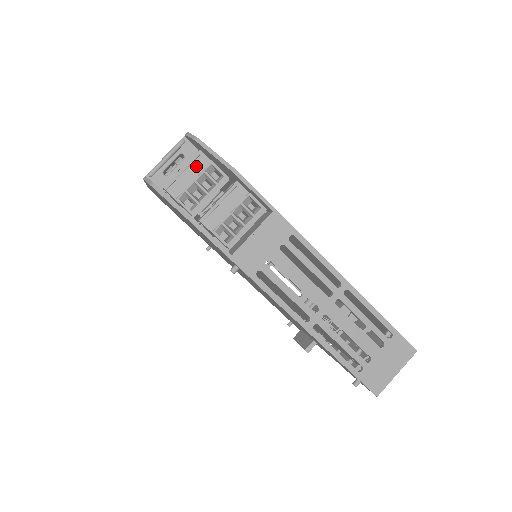
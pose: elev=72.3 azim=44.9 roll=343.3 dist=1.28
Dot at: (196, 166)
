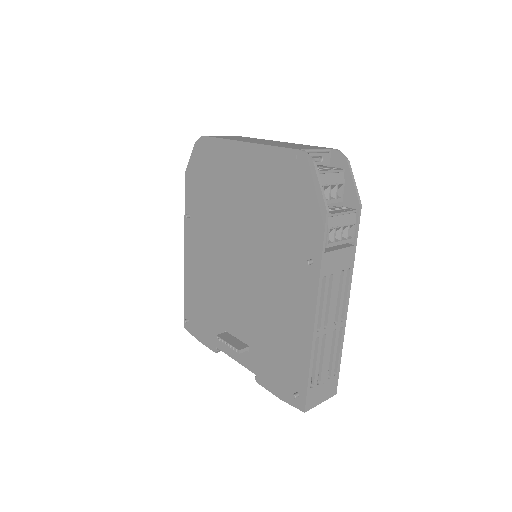
Dot at: (337, 176)
